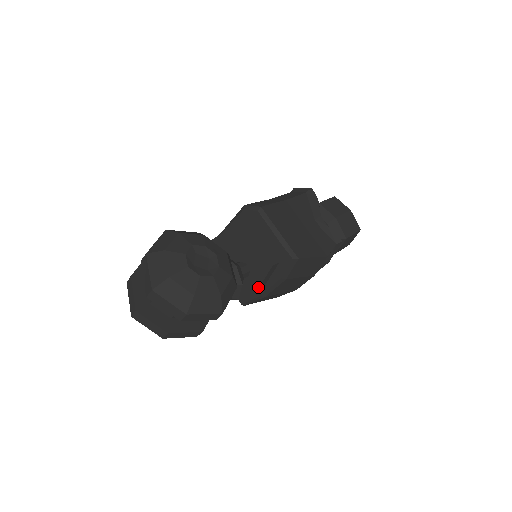
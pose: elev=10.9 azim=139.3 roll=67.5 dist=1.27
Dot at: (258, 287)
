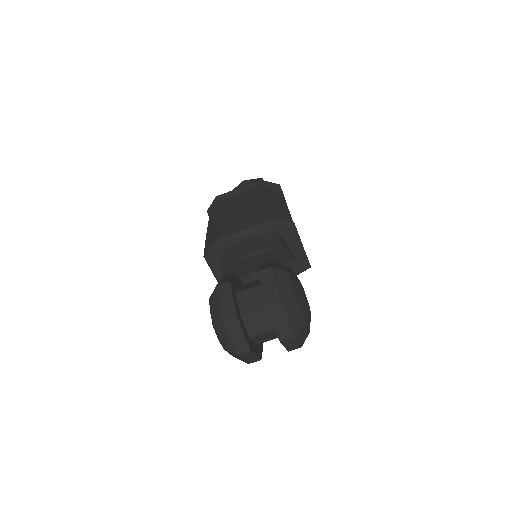
Dot at: occluded
